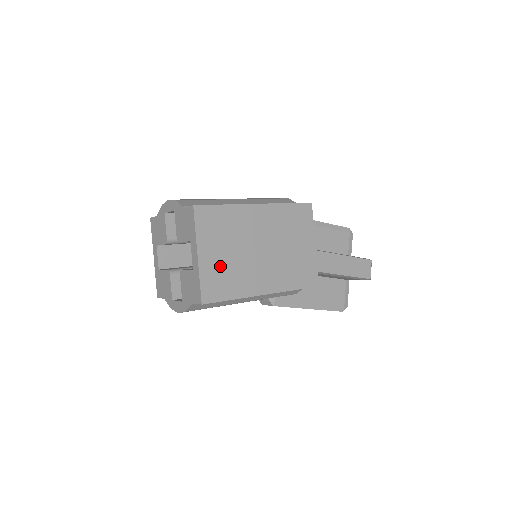
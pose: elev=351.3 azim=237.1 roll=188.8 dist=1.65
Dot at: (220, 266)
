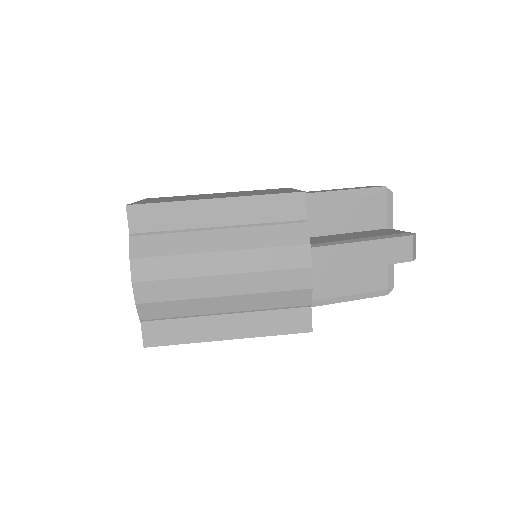
Dot at: occluded
